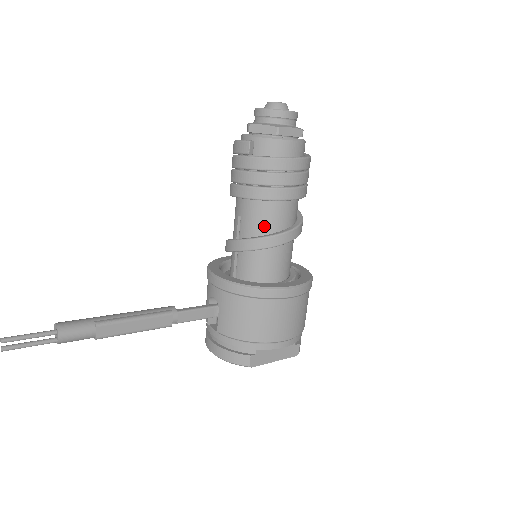
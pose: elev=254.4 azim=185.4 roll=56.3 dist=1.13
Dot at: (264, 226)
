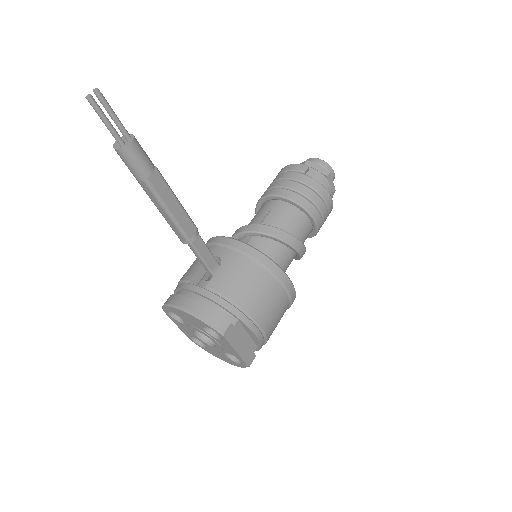
Dot at: (289, 227)
